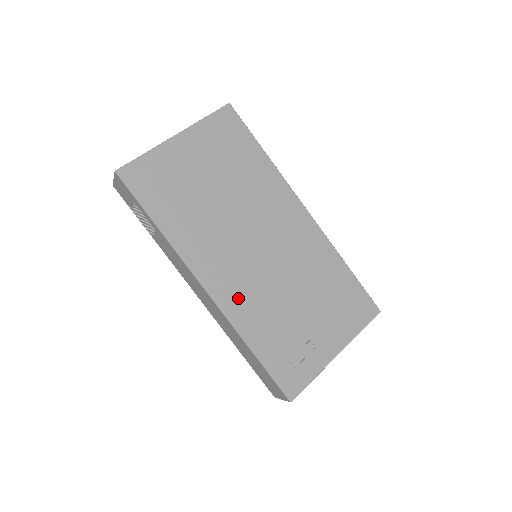
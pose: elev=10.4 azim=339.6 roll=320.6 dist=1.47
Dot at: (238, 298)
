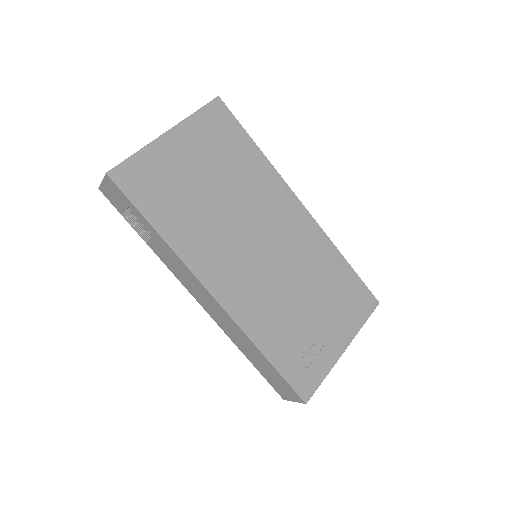
Dot at: (246, 302)
